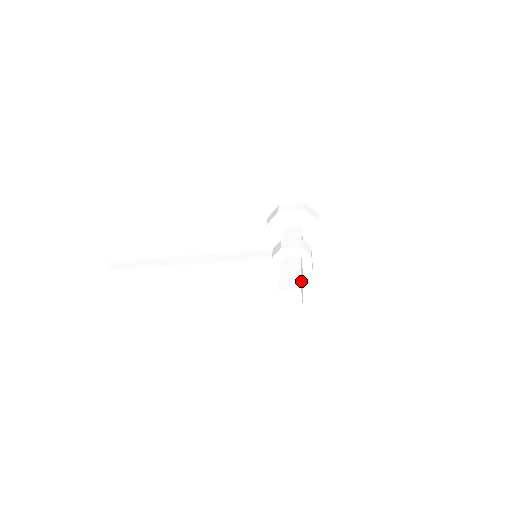
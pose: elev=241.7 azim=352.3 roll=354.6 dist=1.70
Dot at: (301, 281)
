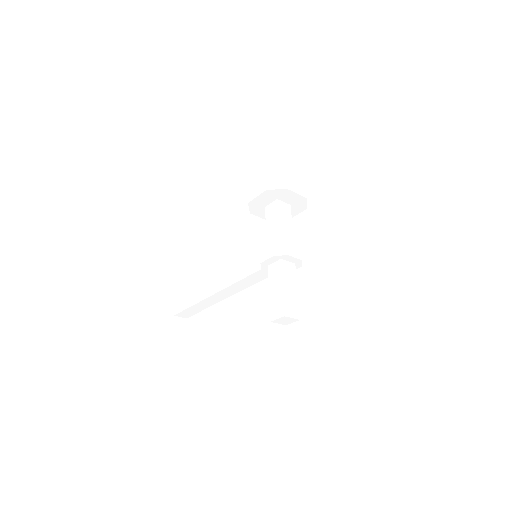
Dot at: (286, 298)
